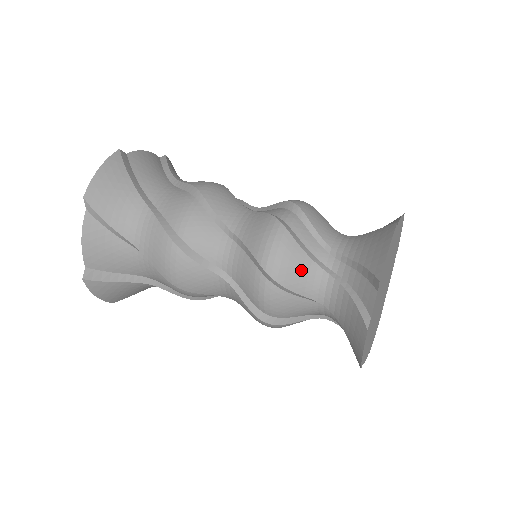
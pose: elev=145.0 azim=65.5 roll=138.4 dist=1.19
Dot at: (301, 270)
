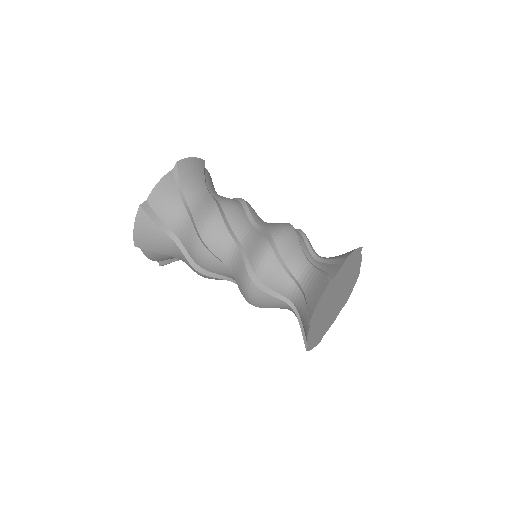
Dot at: (294, 251)
